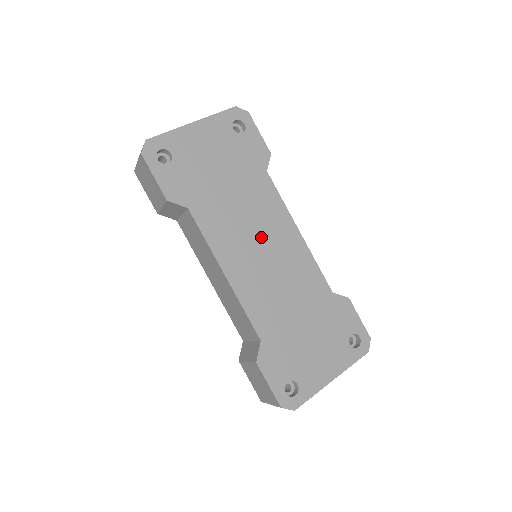
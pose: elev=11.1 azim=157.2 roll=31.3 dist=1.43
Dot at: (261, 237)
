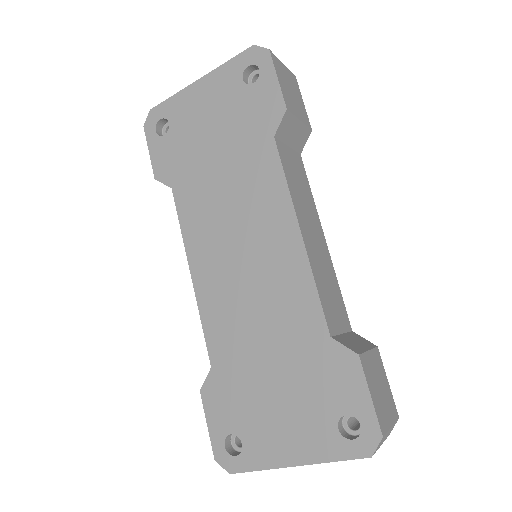
Dot at: (243, 232)
